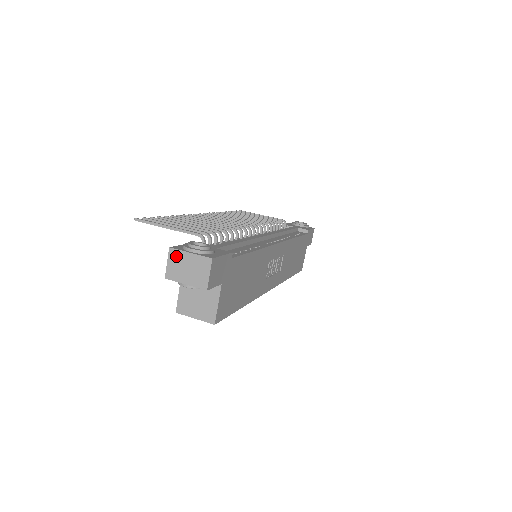
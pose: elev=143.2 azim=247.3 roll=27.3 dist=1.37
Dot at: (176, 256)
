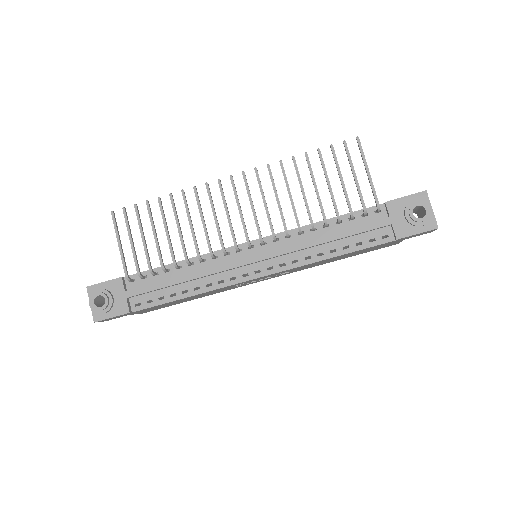
Dot at: (90, 294)
